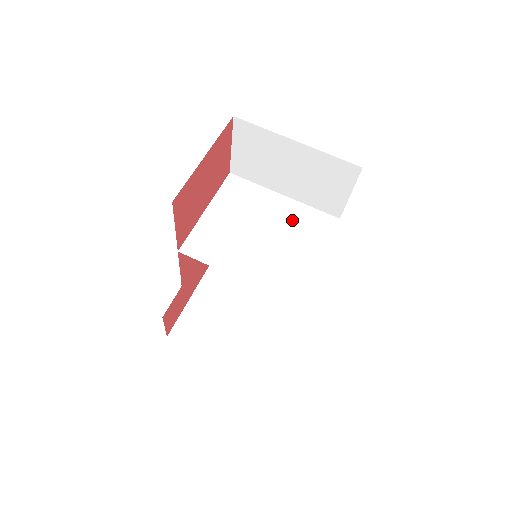
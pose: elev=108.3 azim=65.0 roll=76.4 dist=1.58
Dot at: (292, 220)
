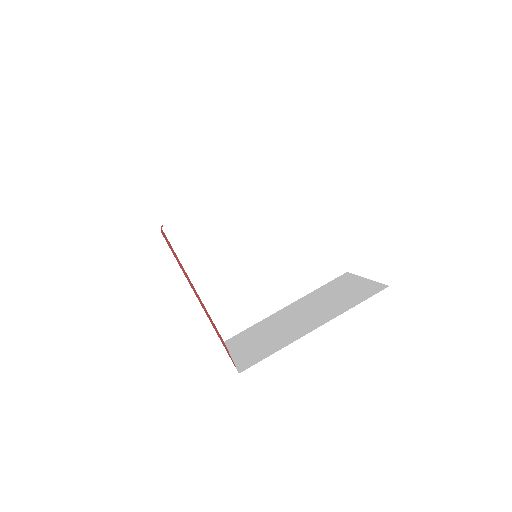
Dot at: (263, 209)
